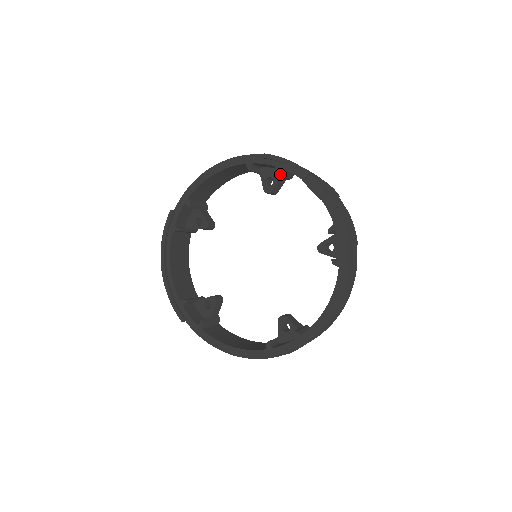
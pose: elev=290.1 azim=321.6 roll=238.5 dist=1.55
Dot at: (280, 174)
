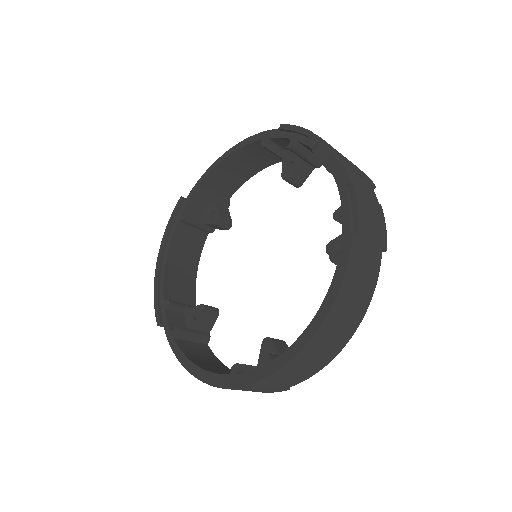
Dot at: (296, 150)
